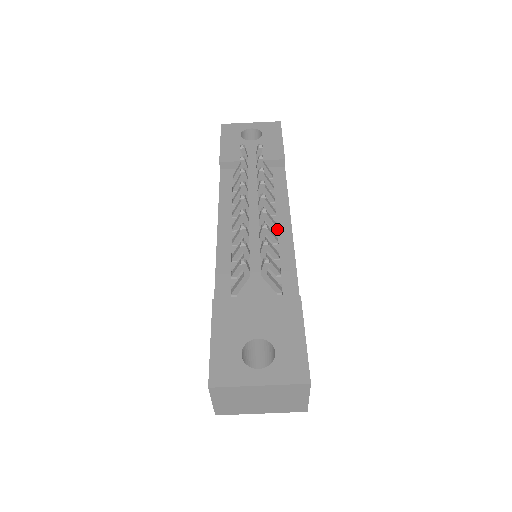
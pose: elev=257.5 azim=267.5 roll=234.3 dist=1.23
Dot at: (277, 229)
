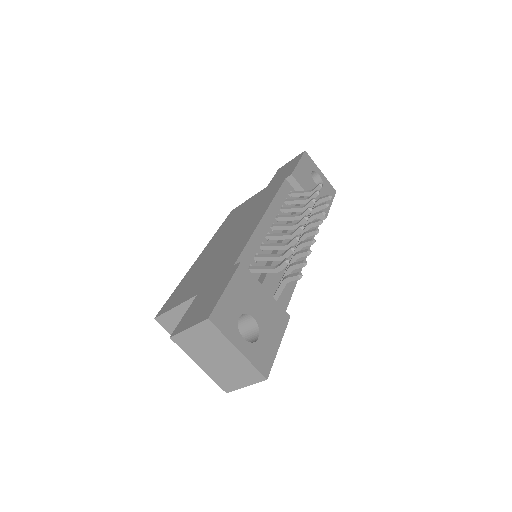
Dot at: occluded
